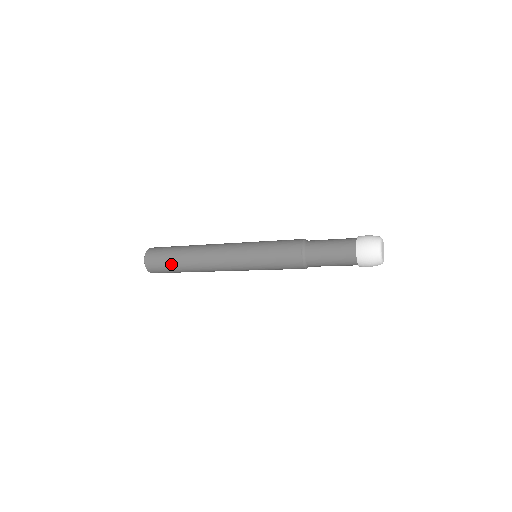
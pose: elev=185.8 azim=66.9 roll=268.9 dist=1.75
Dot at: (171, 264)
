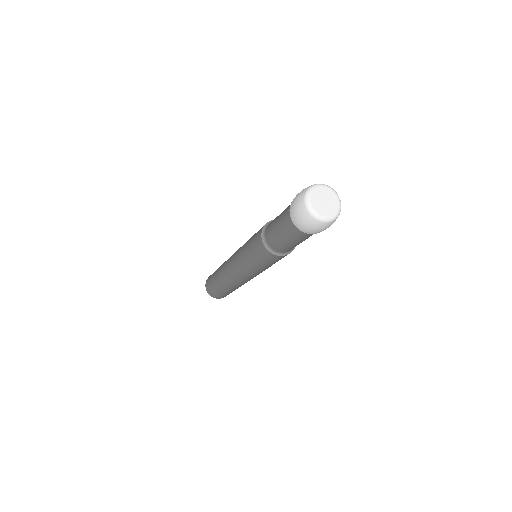
Dot at: (213, 279)
